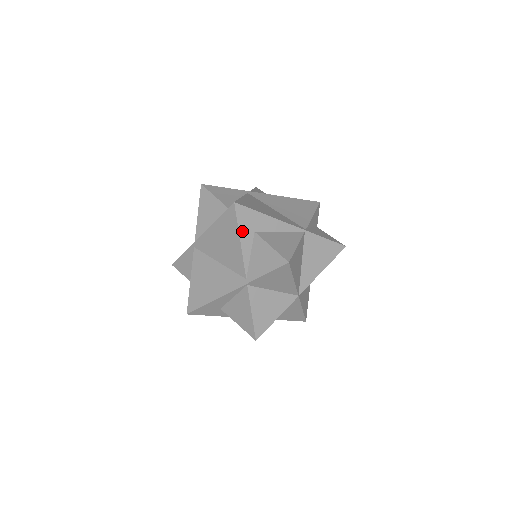
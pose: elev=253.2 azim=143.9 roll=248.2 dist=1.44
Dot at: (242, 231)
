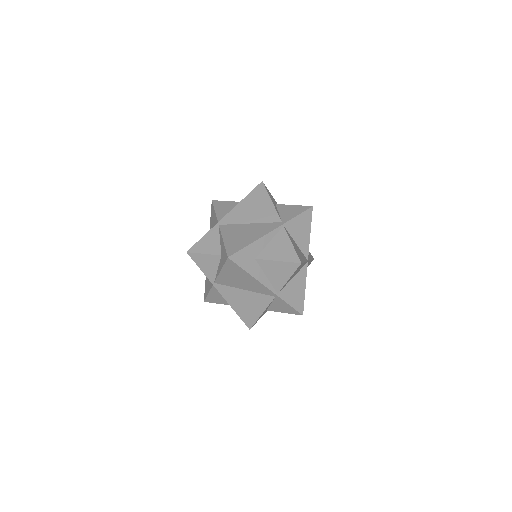
Dot at: (270, 197)
